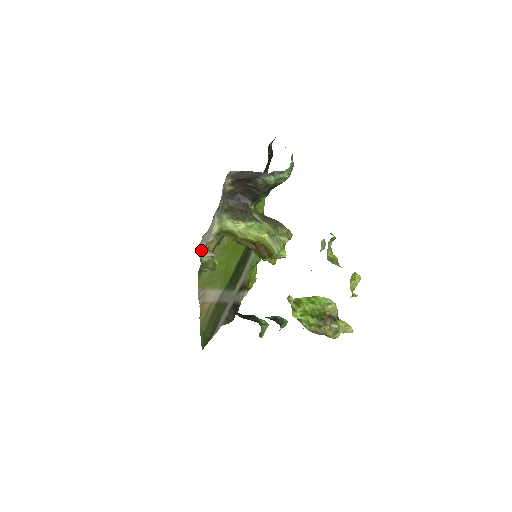
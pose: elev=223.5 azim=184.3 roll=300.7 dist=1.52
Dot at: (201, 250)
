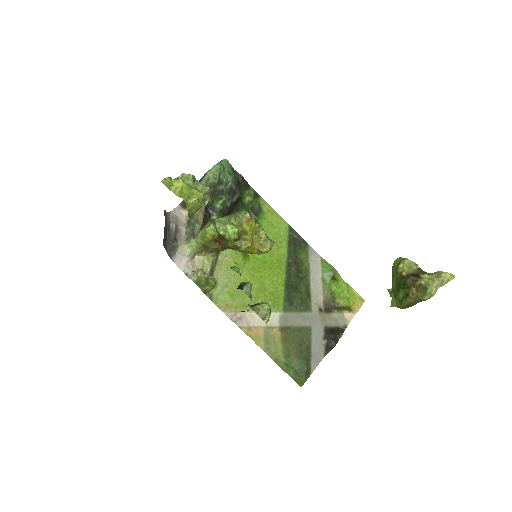
Dot at: (188, 273)
